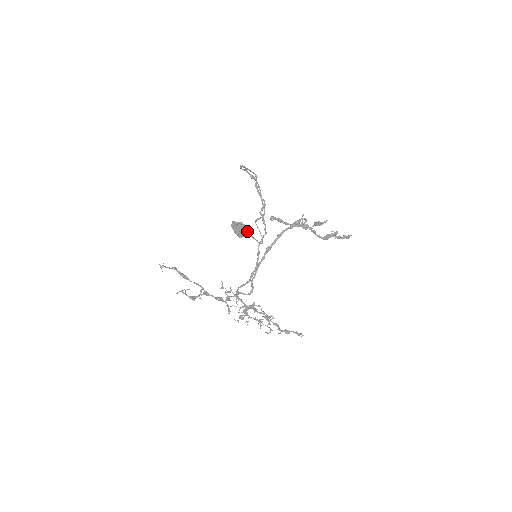
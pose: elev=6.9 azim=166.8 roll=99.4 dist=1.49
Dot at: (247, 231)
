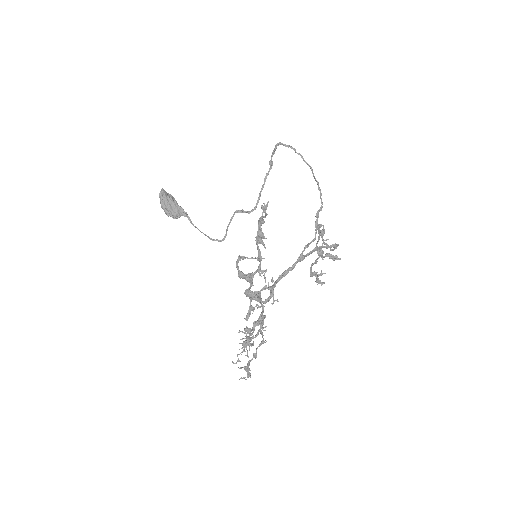
Dot at: occluded
